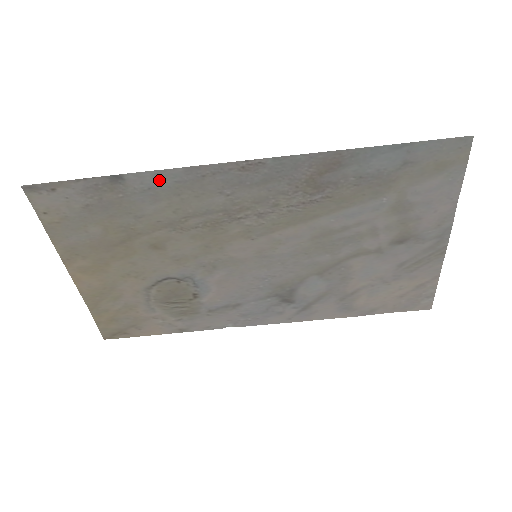
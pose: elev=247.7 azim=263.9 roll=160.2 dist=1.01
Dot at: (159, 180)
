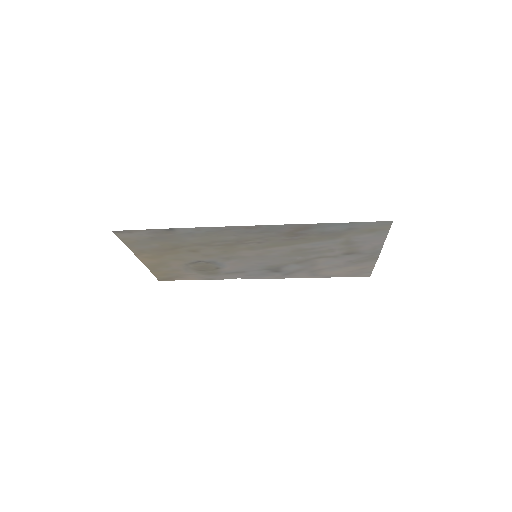
Dot at: (196, 230)
